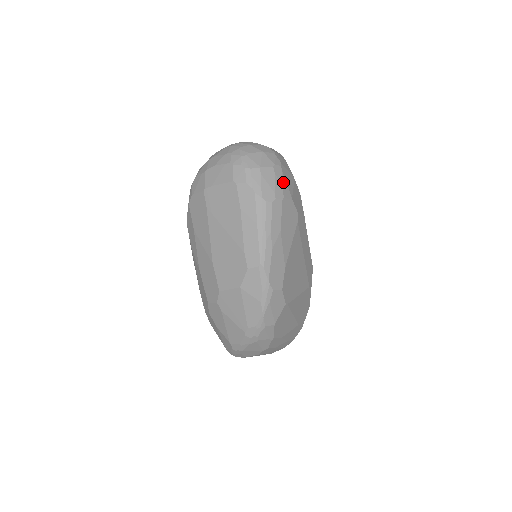
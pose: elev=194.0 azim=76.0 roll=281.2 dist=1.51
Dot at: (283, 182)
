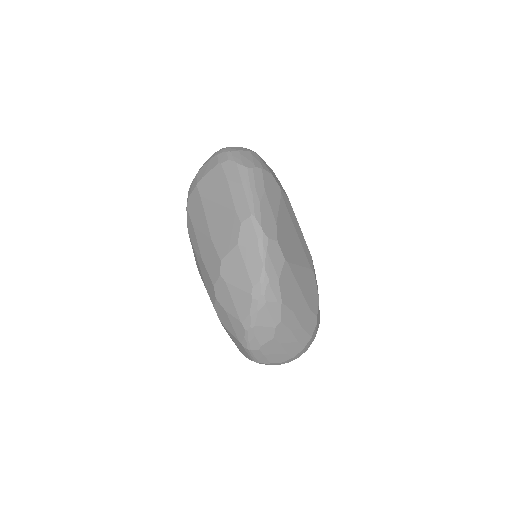
Dot at: (261, 161)
